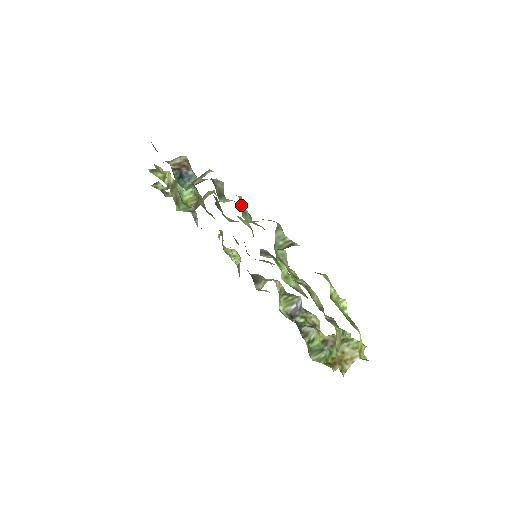
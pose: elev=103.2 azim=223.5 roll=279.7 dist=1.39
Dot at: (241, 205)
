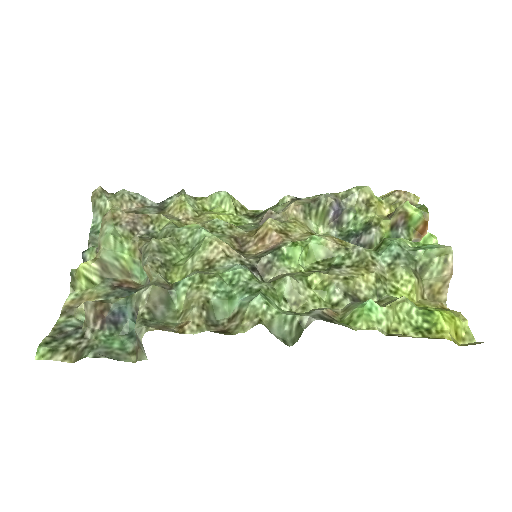
Dot at: (205, 320)
